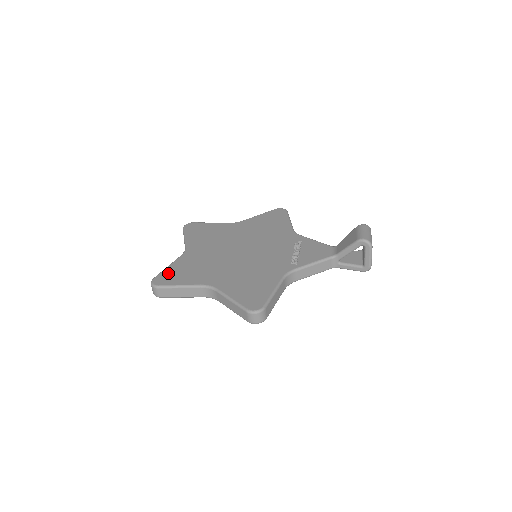
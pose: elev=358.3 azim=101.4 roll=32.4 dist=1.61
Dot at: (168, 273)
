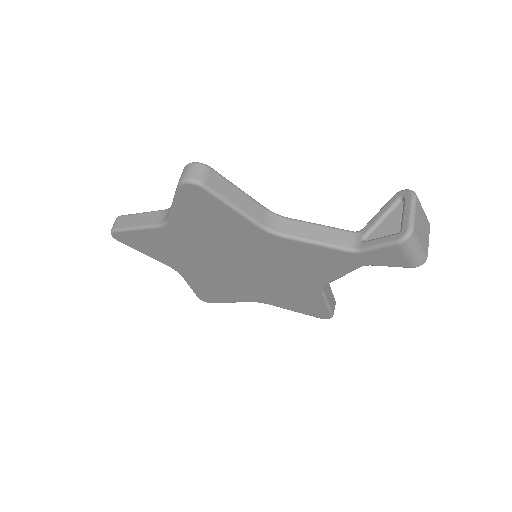
Dot at: occluded
